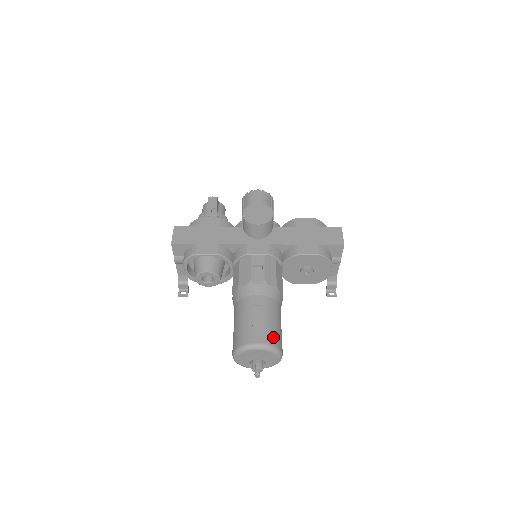
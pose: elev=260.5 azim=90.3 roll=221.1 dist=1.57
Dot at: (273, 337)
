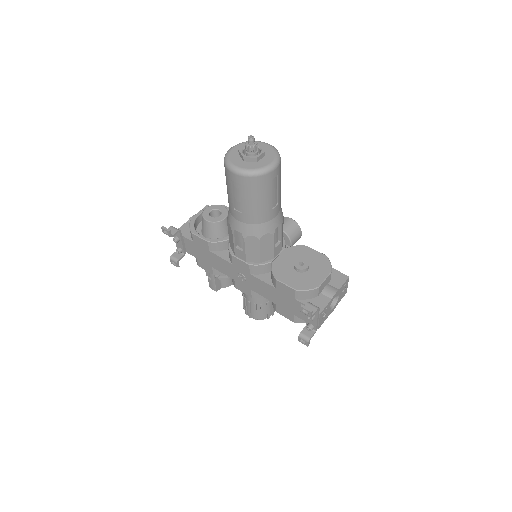
Dot at: occluded
